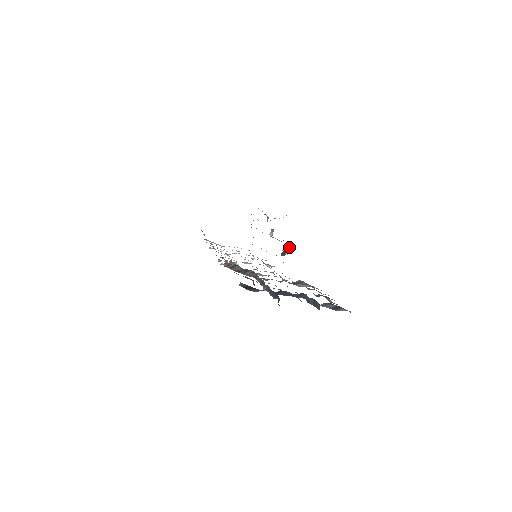
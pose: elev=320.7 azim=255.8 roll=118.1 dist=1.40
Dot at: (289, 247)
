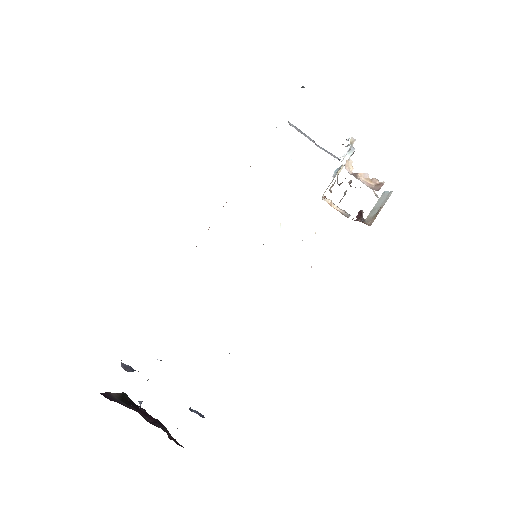
Dot at: (379, 208)
